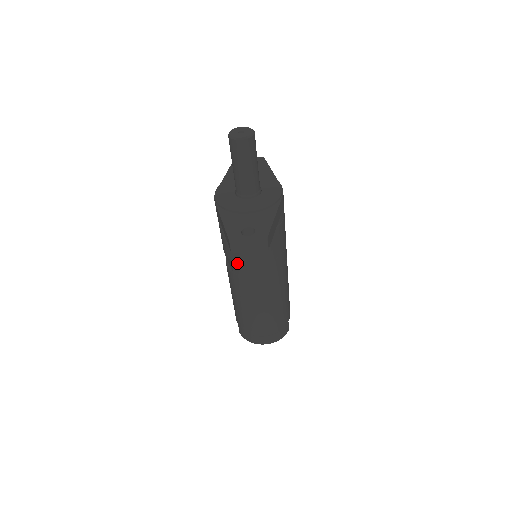
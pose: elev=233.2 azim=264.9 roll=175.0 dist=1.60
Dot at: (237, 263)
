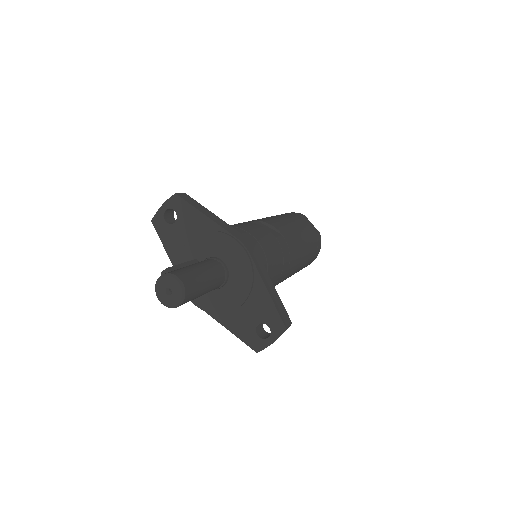
Dot at: occluded
